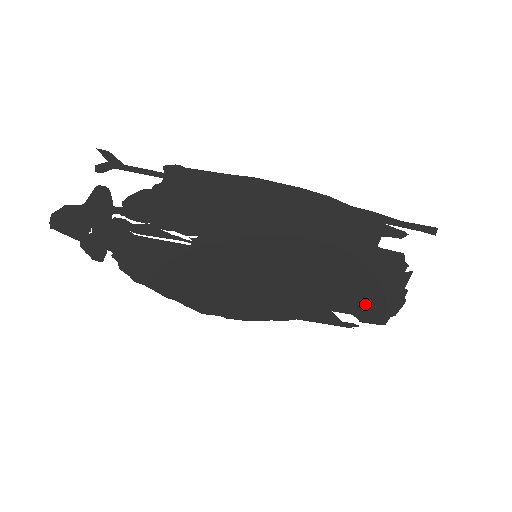
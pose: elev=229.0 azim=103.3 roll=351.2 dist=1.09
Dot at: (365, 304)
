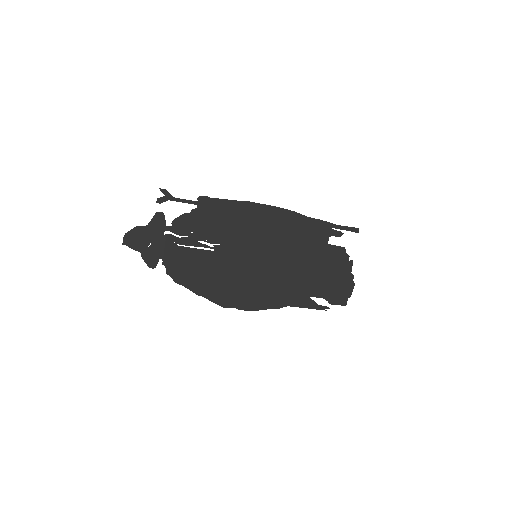
Dot at: (330, 289)
